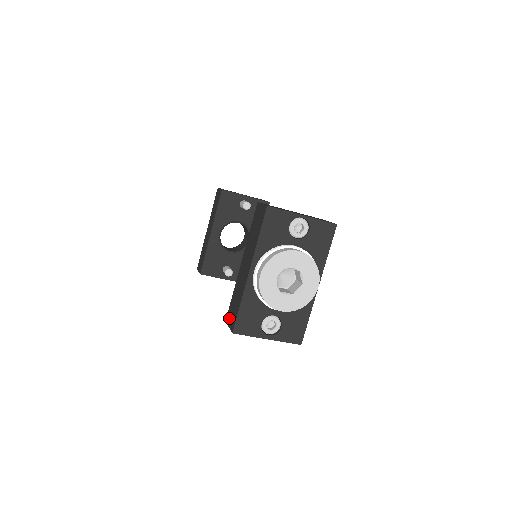
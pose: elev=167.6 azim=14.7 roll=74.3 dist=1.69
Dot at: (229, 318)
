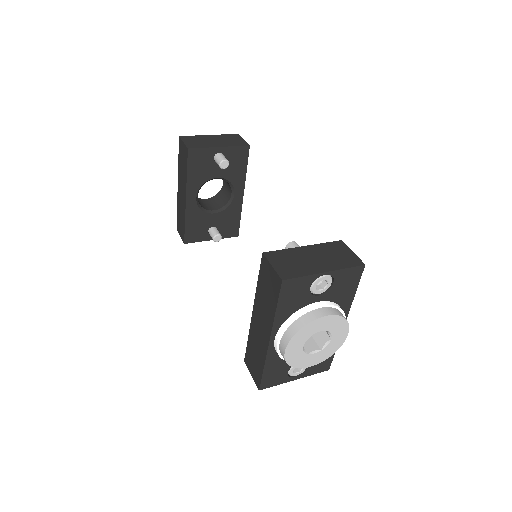
Dot at: (249, 366)
